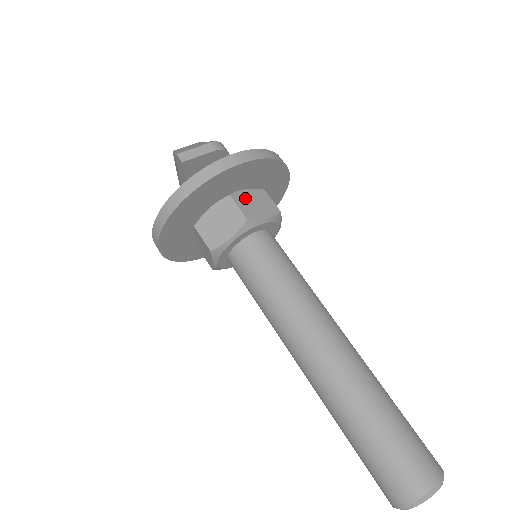
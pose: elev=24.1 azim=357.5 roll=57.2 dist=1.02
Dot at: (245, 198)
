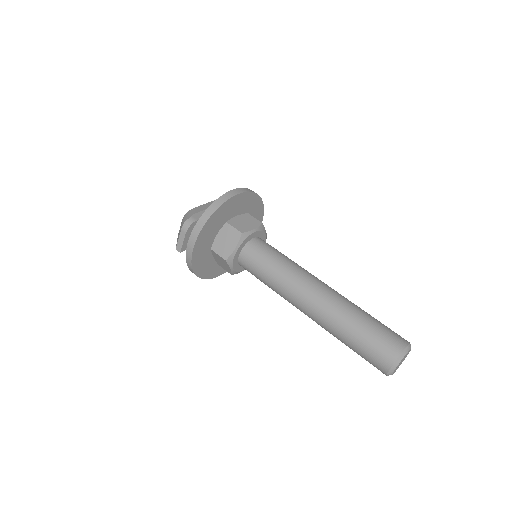
Dot at: (219, 243)
